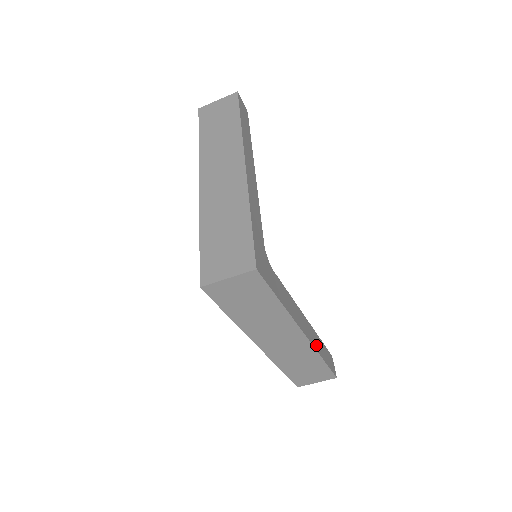
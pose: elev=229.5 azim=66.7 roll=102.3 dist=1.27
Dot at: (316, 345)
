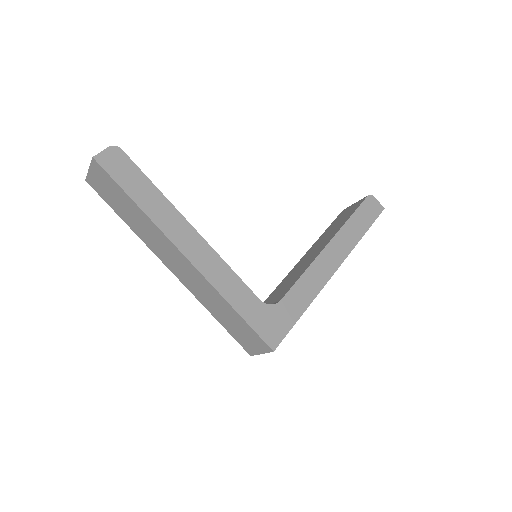
Dot at: (350, 243)
